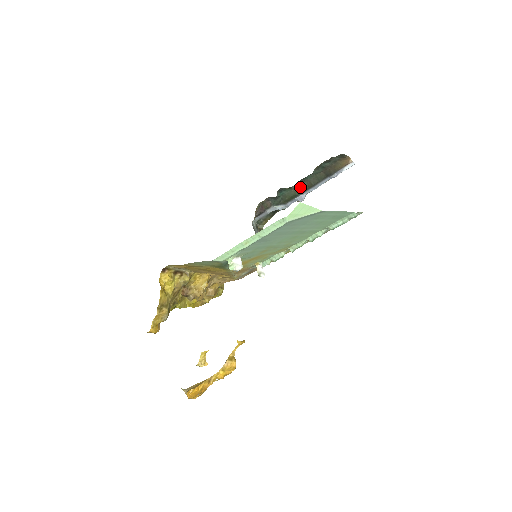
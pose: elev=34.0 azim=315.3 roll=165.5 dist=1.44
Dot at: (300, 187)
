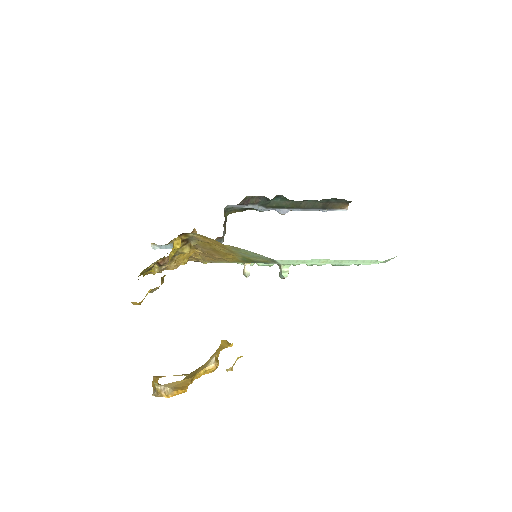
Dot at: (294, 203)
